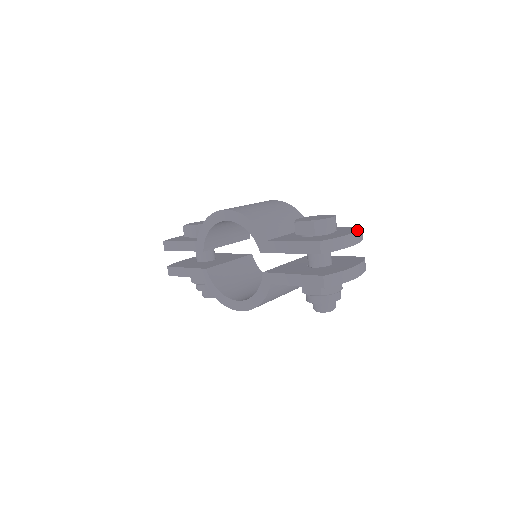
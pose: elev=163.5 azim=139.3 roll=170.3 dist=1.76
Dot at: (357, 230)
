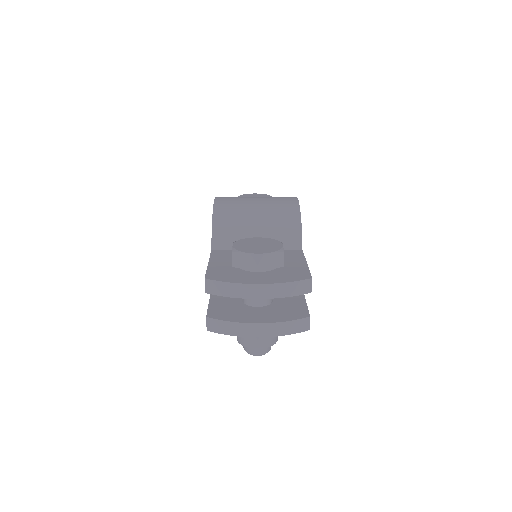
Dot at: (278, 282)
